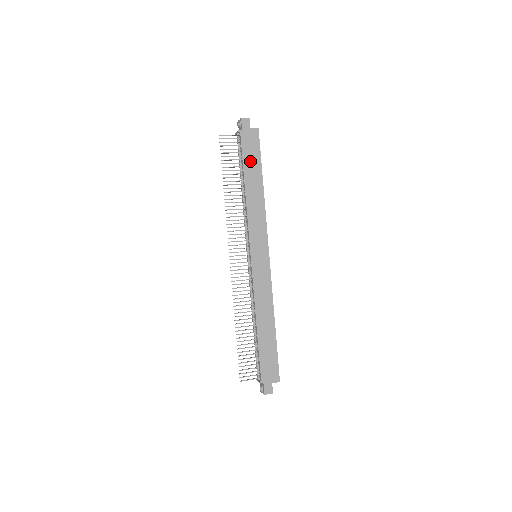
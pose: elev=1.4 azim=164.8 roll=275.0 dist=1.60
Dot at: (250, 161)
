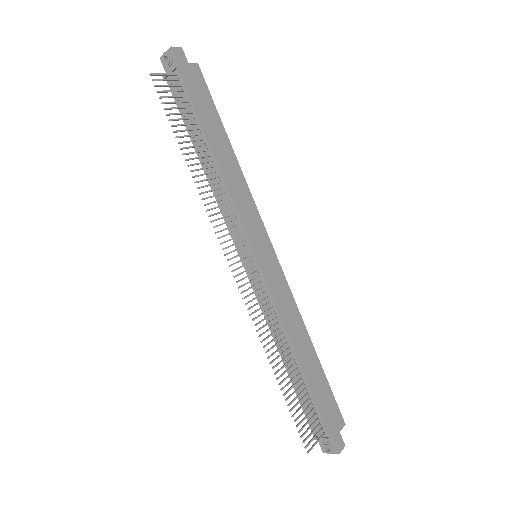
Dot at: (205, 113)
